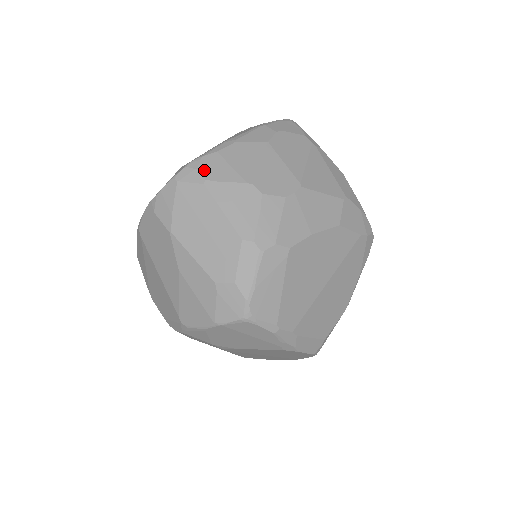
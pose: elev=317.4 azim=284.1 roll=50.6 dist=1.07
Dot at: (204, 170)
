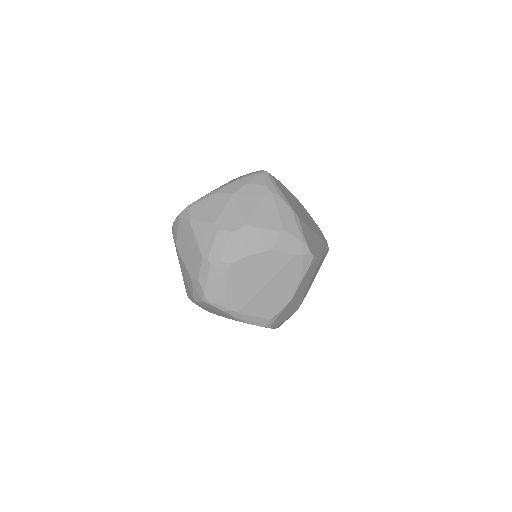
Dot at: (192, 212)
